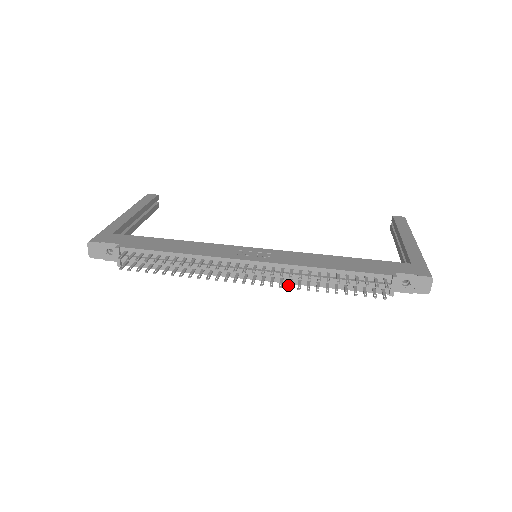
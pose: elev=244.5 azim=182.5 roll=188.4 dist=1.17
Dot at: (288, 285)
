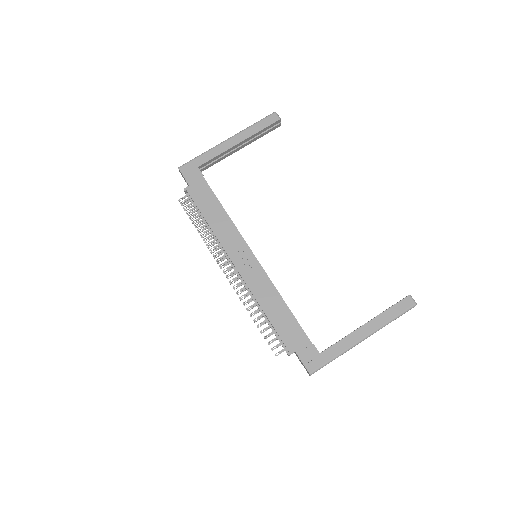
Dot at: occluded
